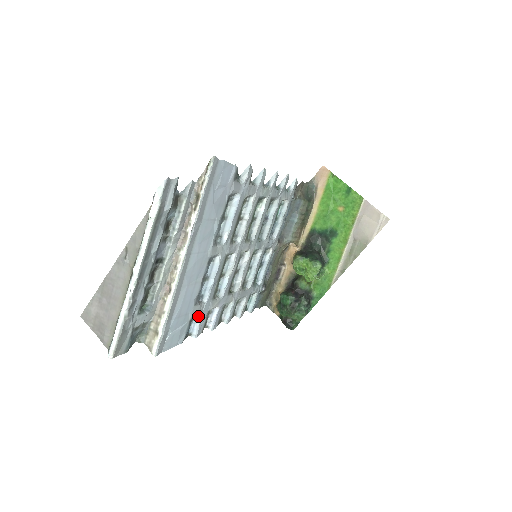
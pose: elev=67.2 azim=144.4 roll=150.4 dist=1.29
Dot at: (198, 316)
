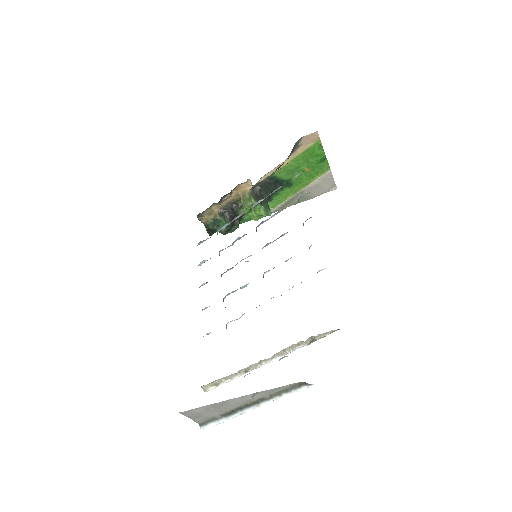
Dot at: occluded
